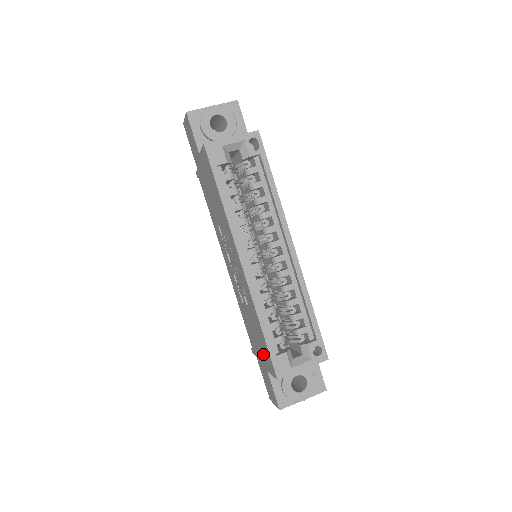
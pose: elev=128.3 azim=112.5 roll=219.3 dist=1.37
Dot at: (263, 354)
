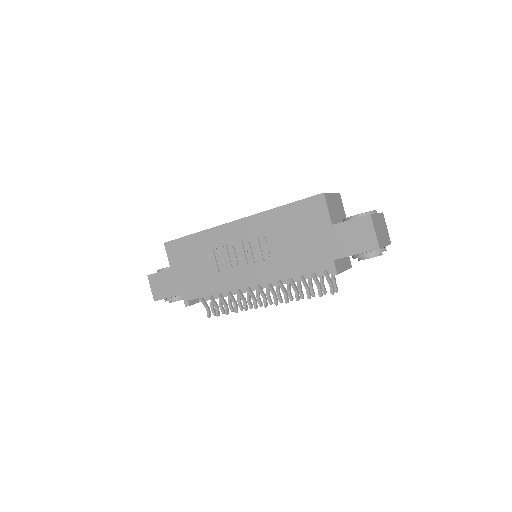
Dot at: (313, 224)
